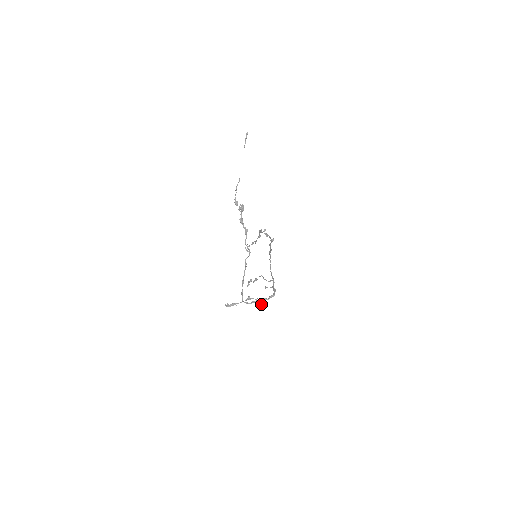
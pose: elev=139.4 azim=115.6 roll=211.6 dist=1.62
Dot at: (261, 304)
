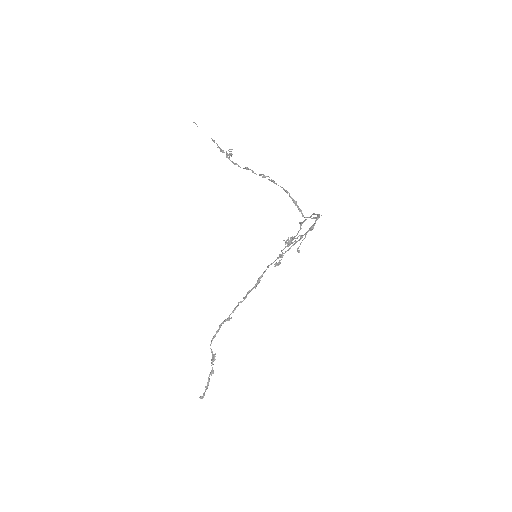
Dot at: occluded
